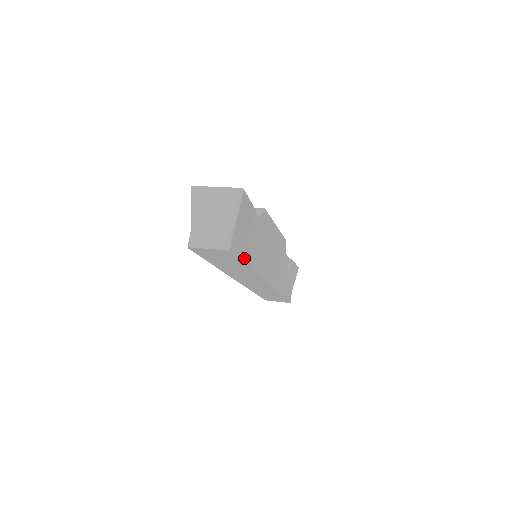
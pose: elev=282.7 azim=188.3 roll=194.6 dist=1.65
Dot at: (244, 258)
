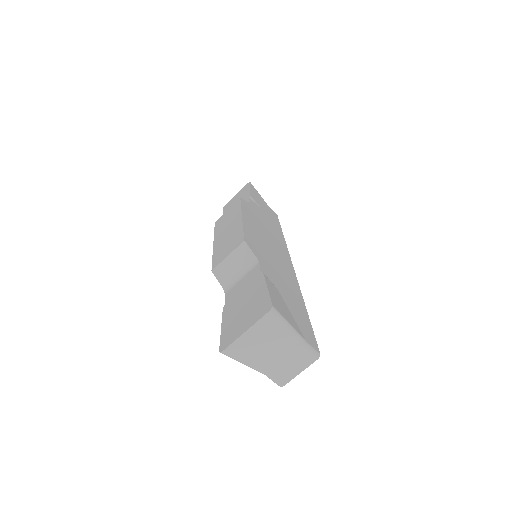
Dot at: (305, 317)
